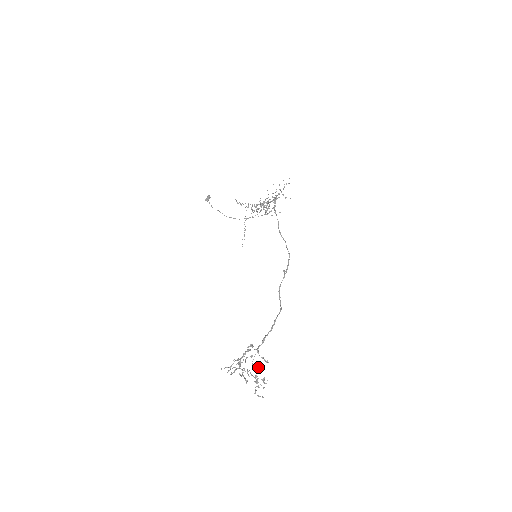
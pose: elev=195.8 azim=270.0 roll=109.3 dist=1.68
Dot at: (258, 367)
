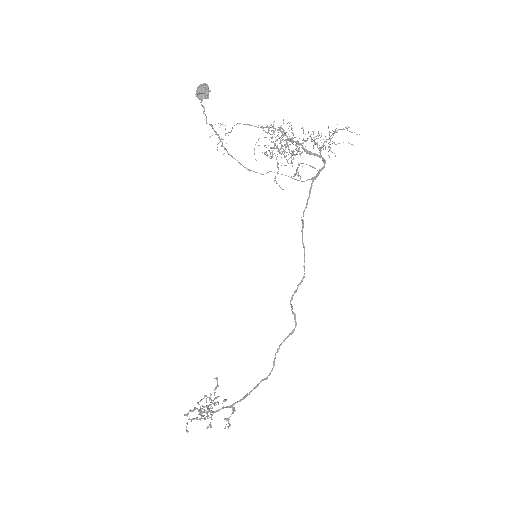
Dot at: (216, 398)
